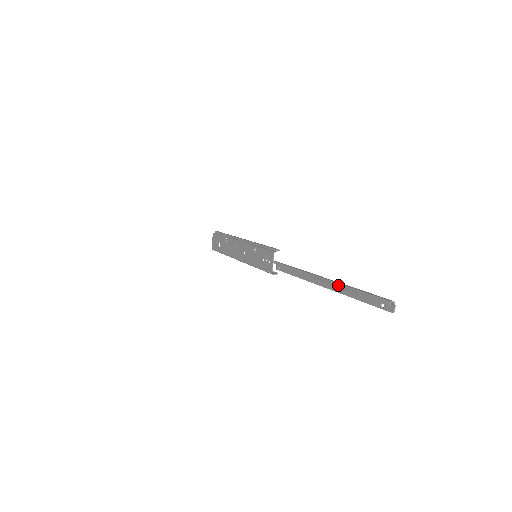
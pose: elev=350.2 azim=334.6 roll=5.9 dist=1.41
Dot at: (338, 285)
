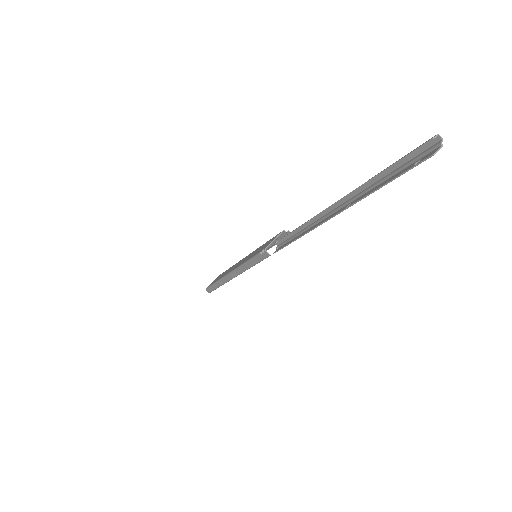
Dot at: (355, 198)
